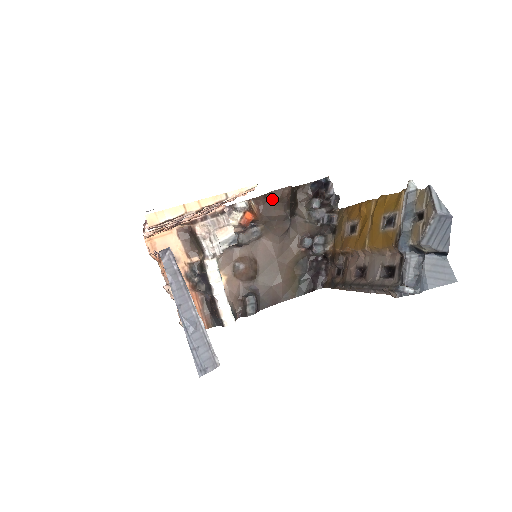
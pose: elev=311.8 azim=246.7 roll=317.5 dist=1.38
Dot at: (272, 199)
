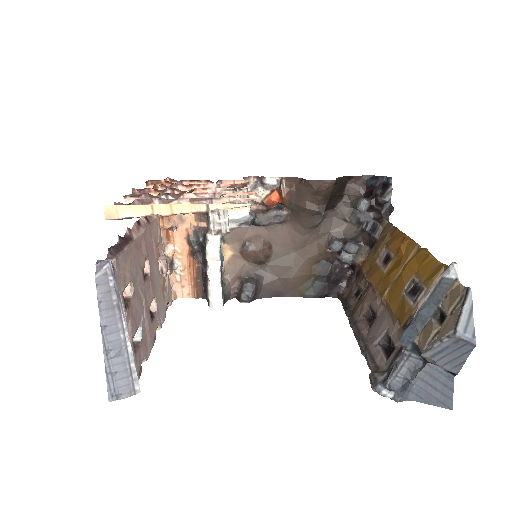
Dot at: (307, 188)
